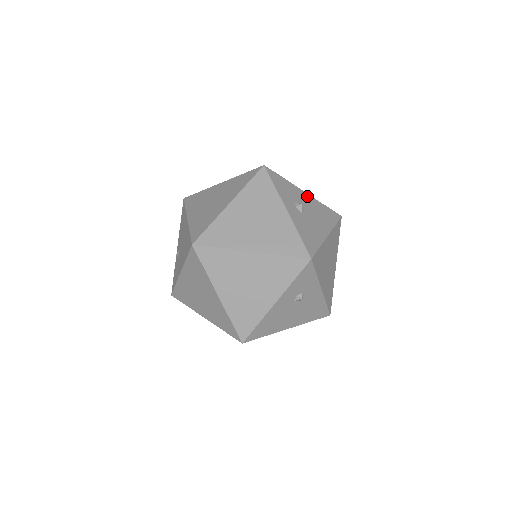
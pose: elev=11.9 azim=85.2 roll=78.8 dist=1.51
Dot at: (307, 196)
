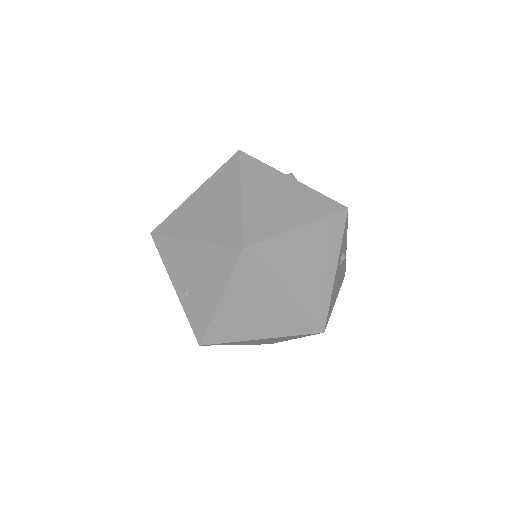
Dot at: occluded
